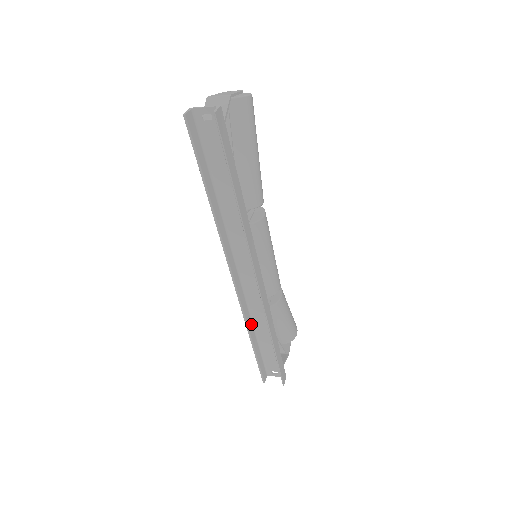
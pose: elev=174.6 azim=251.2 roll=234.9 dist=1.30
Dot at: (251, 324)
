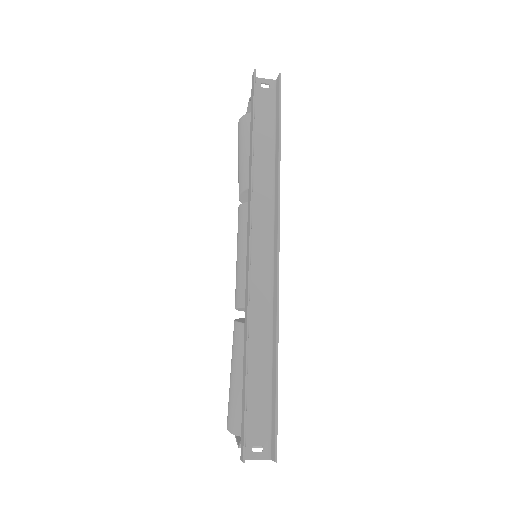
Dot at: occluded
